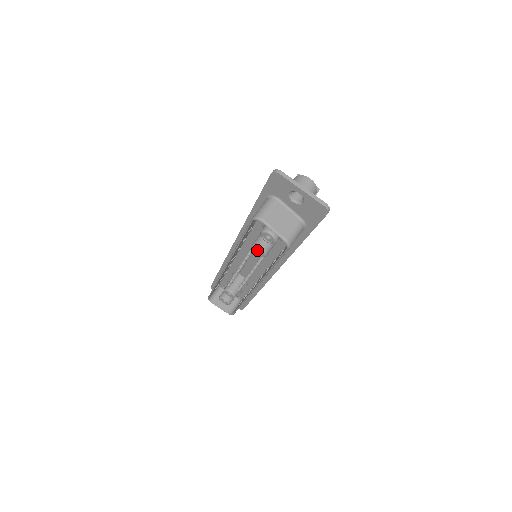
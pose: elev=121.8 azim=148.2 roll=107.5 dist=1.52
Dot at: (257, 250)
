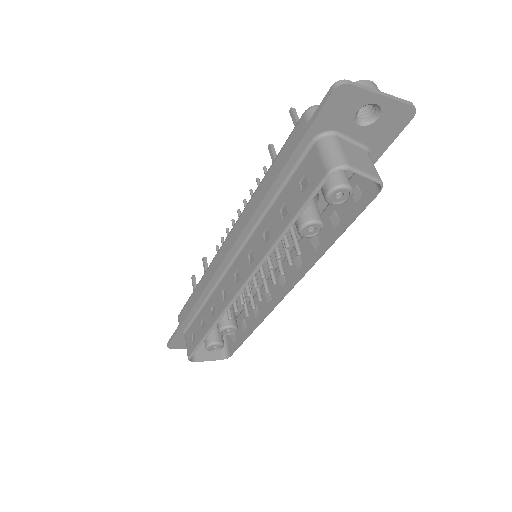
Dot at: (307, 230)
